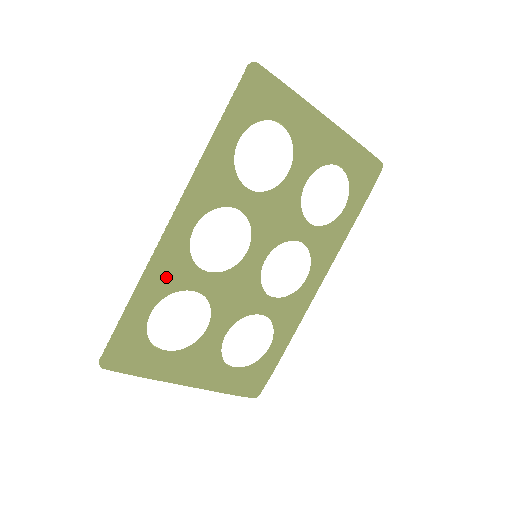
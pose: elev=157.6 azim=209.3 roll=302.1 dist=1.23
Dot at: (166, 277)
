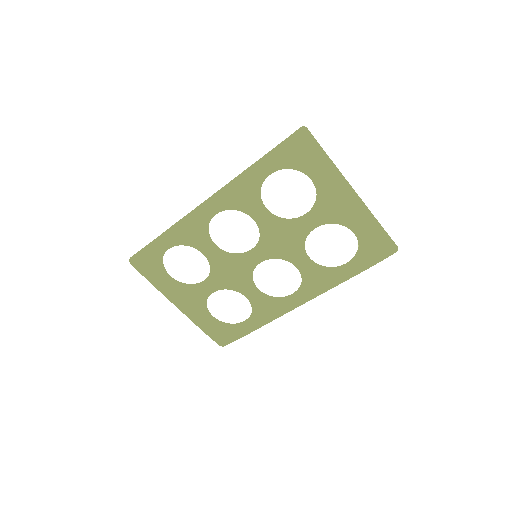
Dot at: (186, 234)
